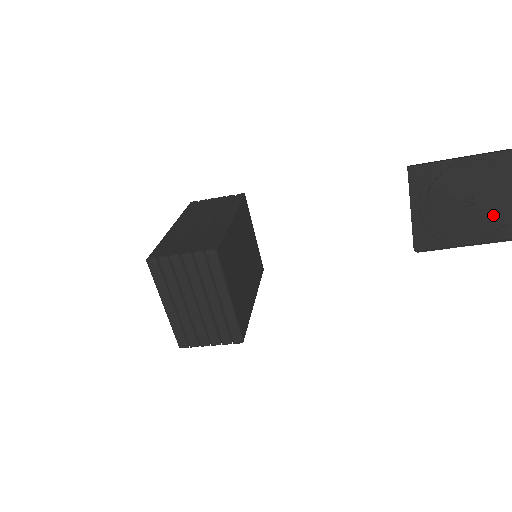
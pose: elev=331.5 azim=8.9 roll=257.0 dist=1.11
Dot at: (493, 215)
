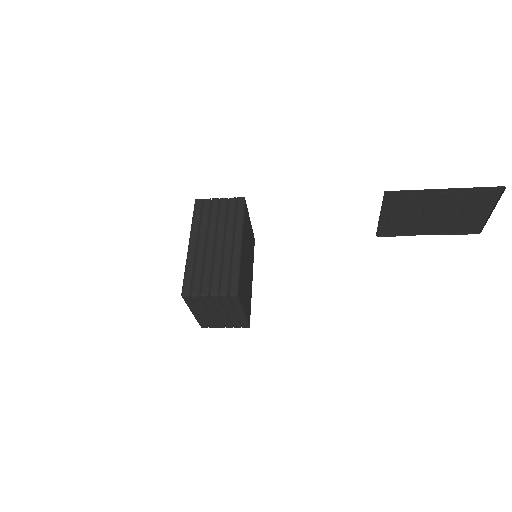
Dot at: (440, 221)
